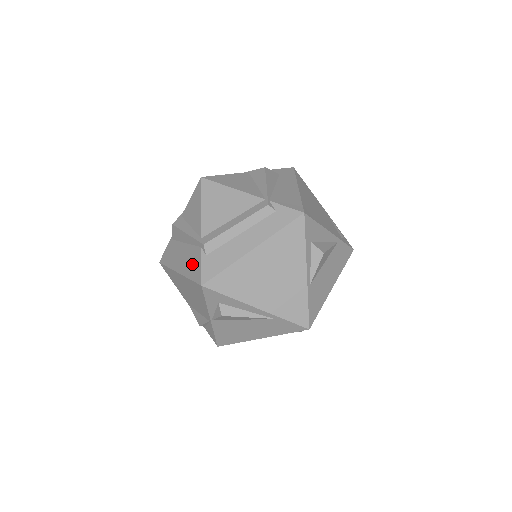
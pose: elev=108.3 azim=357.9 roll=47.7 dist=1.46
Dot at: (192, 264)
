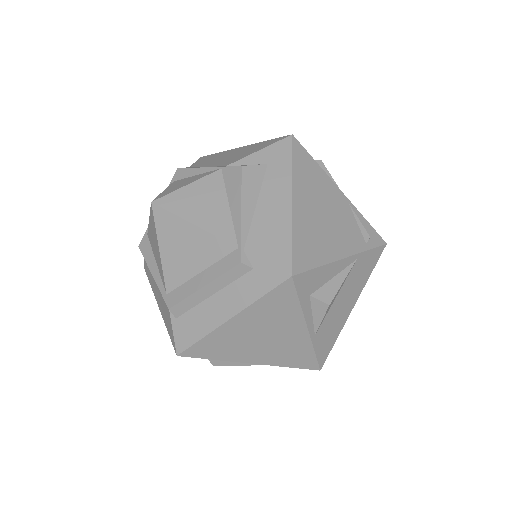
Dot at: (166, 316)
